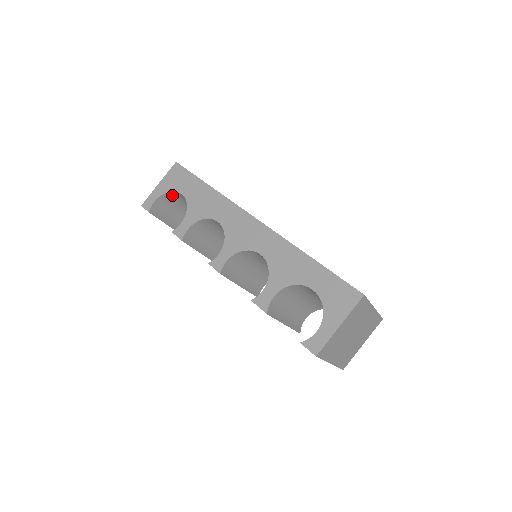
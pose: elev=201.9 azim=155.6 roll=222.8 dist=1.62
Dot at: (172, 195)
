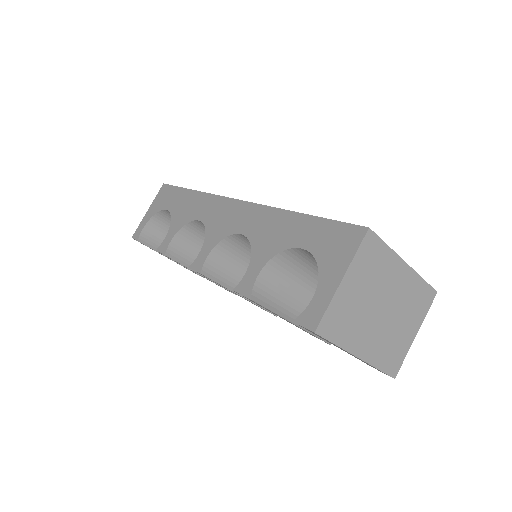
Dot at: (161, 218)
